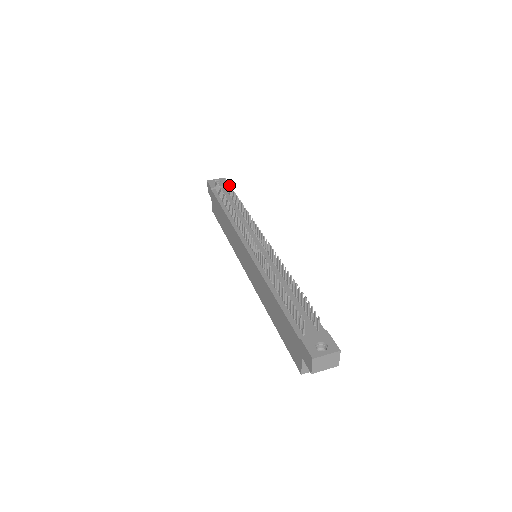
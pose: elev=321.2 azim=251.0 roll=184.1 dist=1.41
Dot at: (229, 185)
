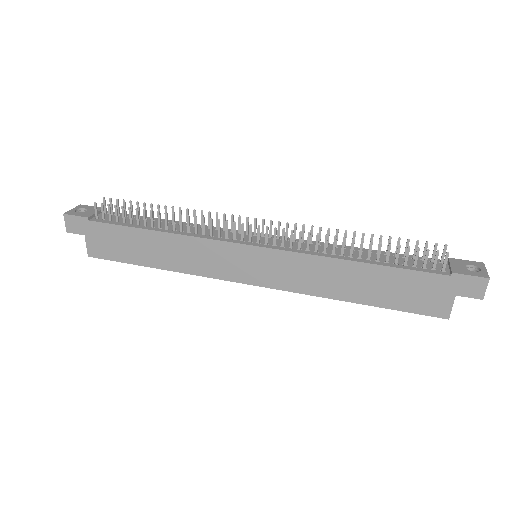
Dot at: (124, 201)
